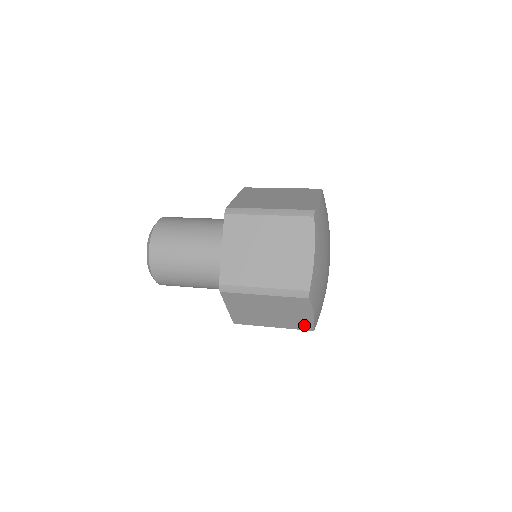
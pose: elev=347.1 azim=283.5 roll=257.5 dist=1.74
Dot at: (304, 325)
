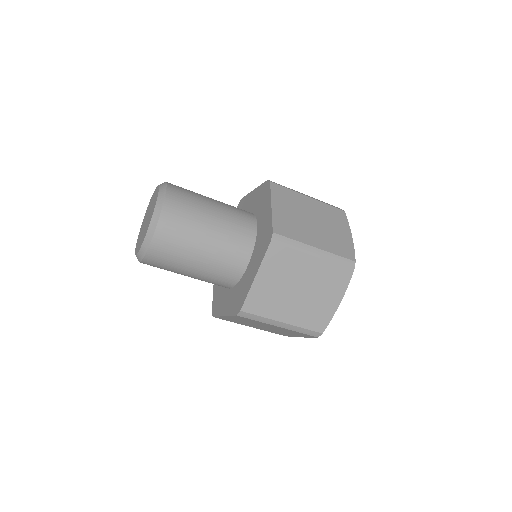
Dot at: (345, 250)
